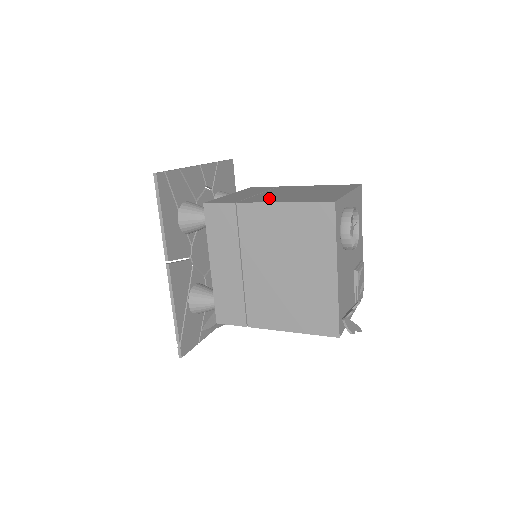
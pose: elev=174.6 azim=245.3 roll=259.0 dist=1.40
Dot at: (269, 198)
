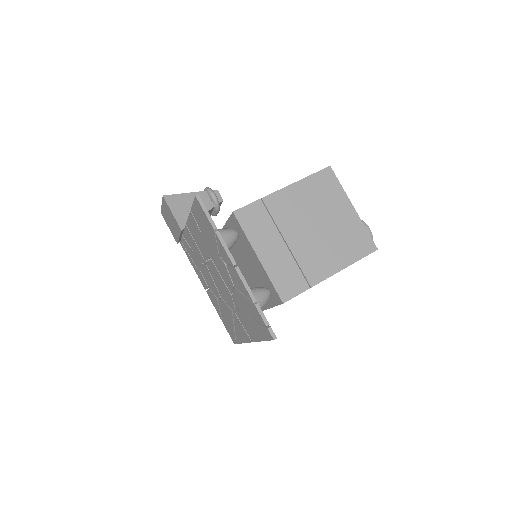
Dot at: (319, 260)
